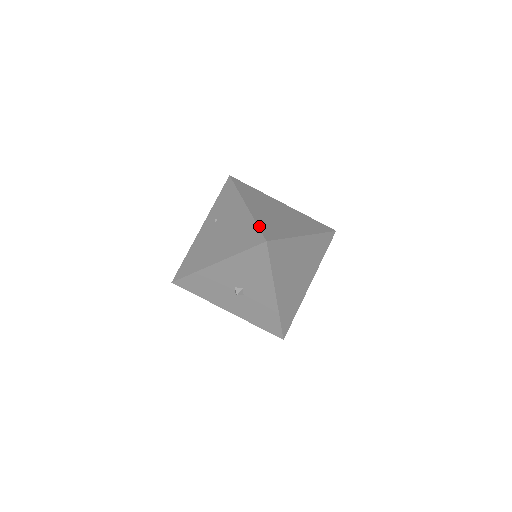
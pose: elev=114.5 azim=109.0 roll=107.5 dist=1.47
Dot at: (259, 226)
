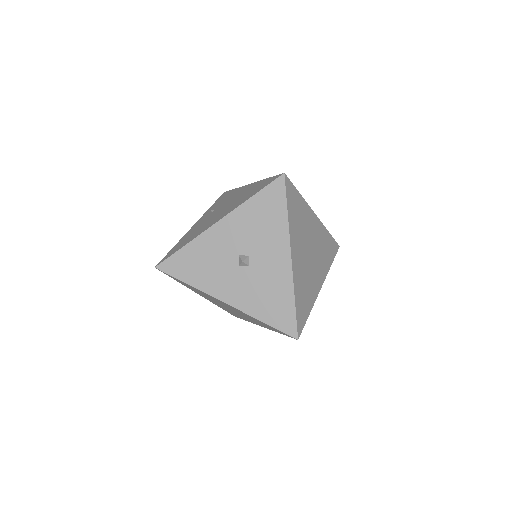
Dot at: occluded
